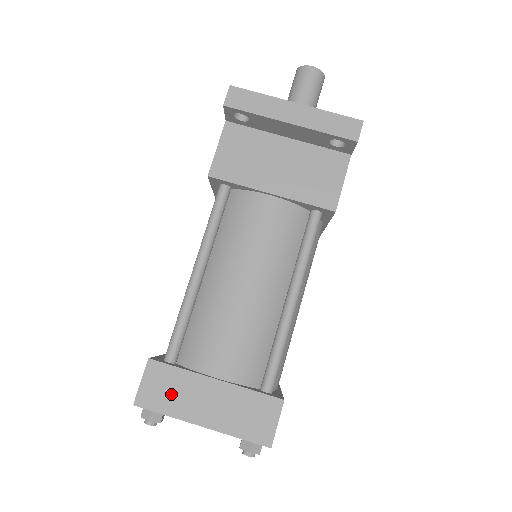
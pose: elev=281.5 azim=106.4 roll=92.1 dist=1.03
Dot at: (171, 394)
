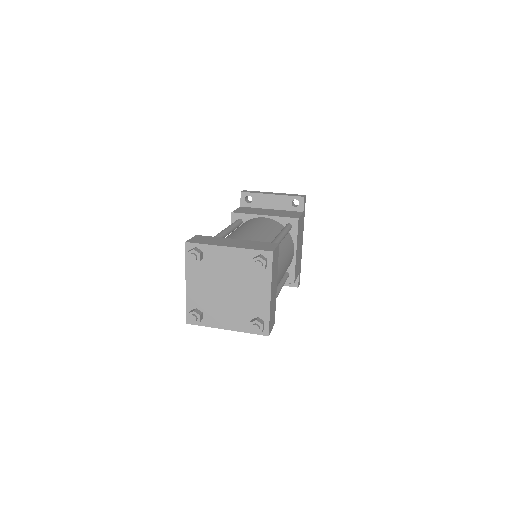
Dot at: (209, 241)
